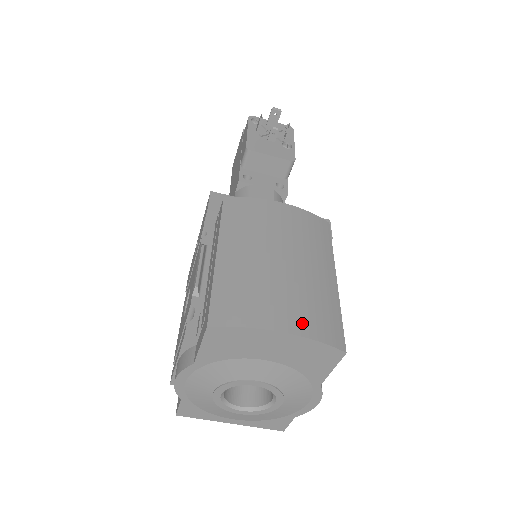
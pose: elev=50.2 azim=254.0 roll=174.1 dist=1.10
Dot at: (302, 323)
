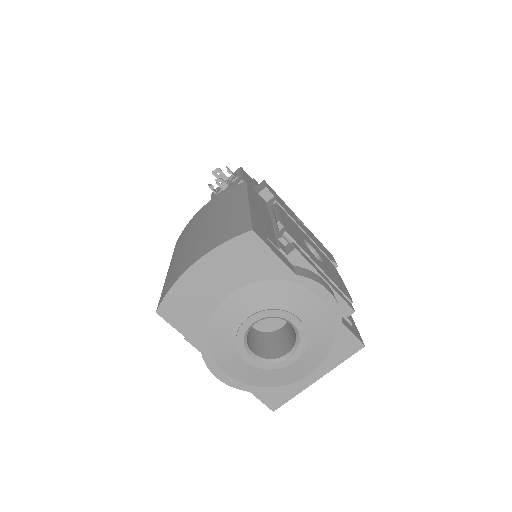
Dot at: (208, 247)
